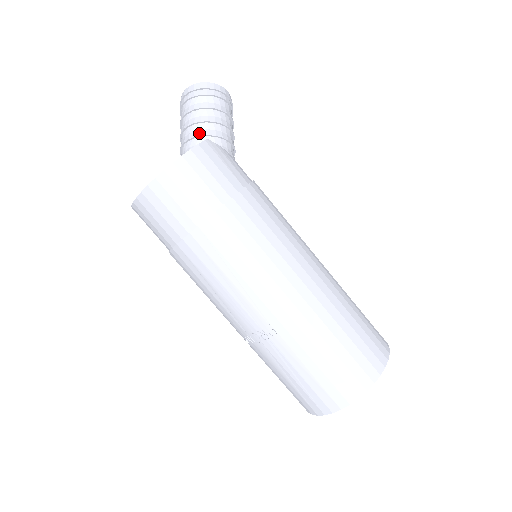
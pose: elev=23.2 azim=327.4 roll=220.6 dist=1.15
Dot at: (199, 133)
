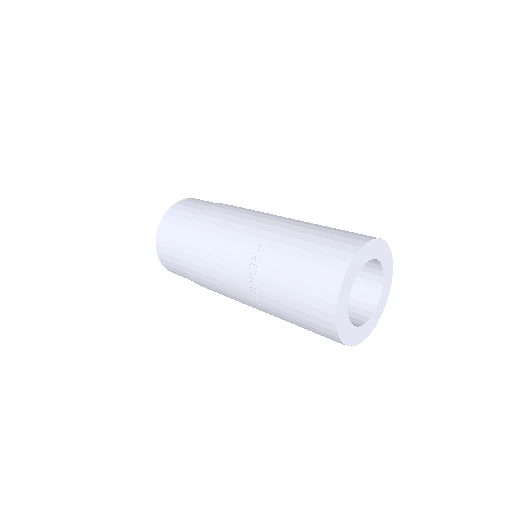
Dot at: occluded
